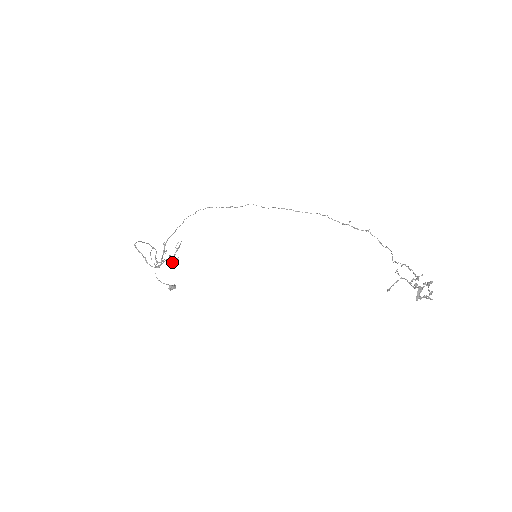
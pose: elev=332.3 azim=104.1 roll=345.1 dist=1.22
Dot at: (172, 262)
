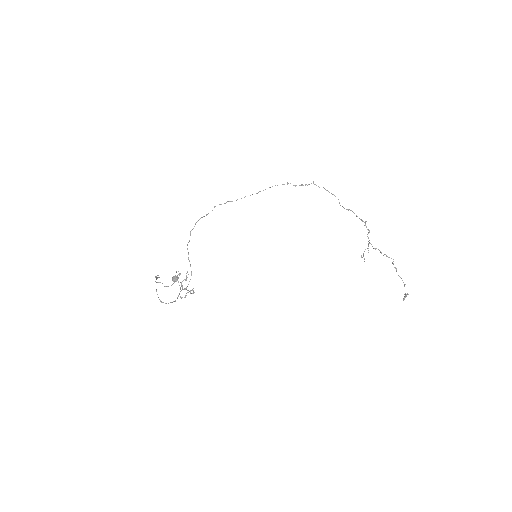
Dot at: (178, 278)
